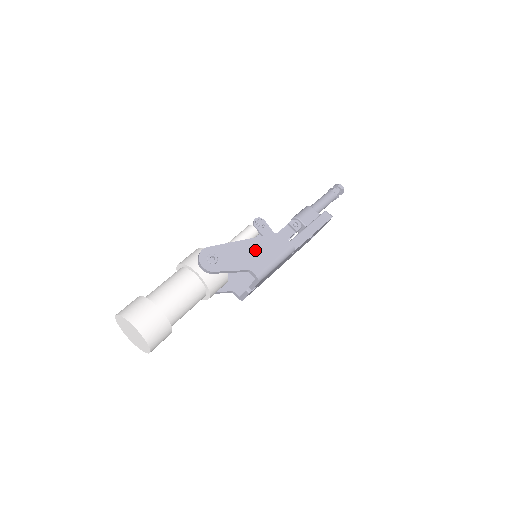
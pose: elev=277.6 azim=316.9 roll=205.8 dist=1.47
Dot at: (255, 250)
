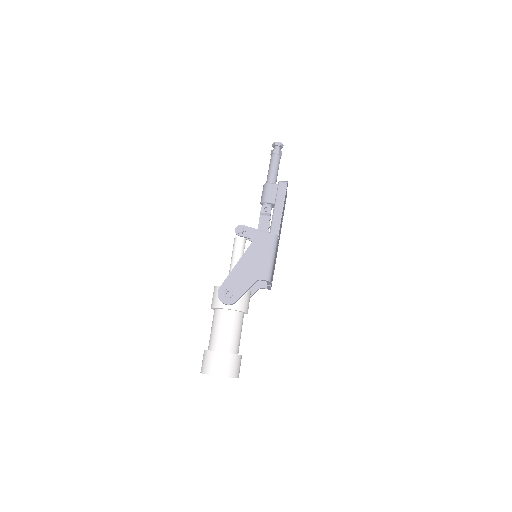
Dot at: (251, 262)
